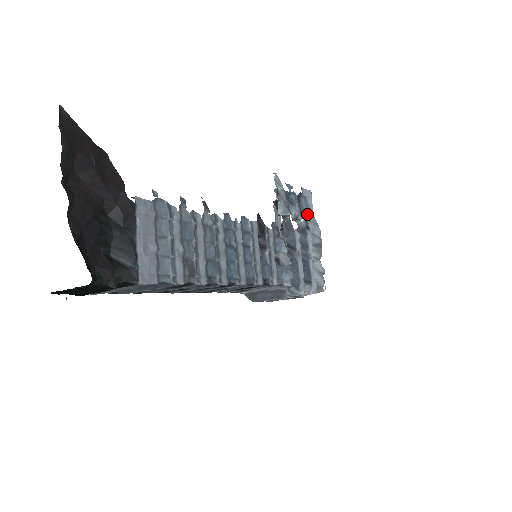
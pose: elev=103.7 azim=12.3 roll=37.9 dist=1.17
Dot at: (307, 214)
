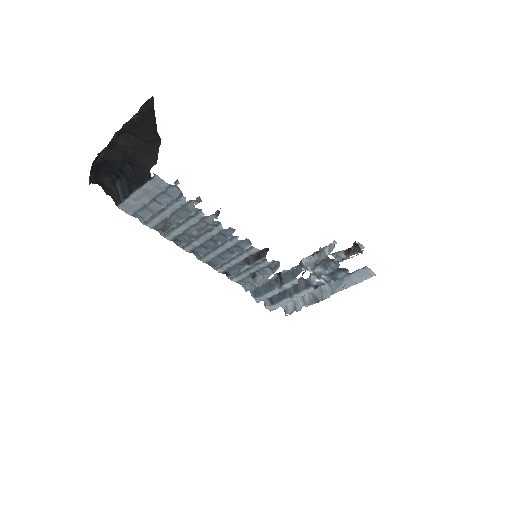
Dot at: (335, 281)
